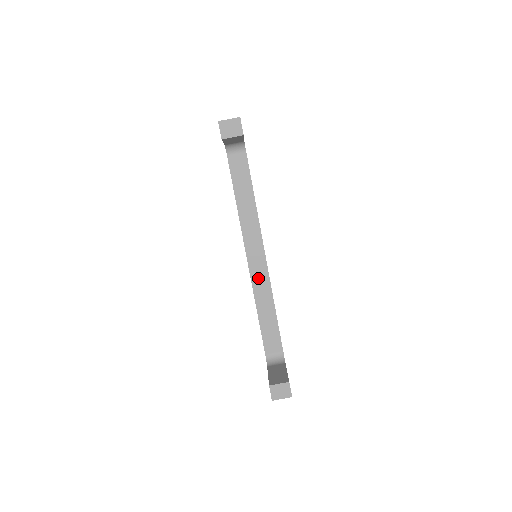
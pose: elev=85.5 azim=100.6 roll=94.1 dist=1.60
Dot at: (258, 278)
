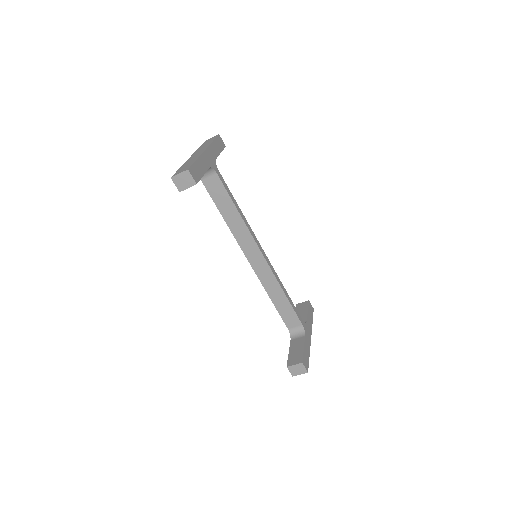
Dot at: (263, 274)
